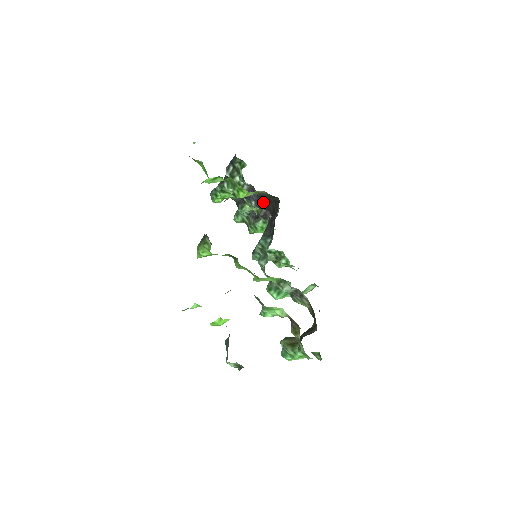
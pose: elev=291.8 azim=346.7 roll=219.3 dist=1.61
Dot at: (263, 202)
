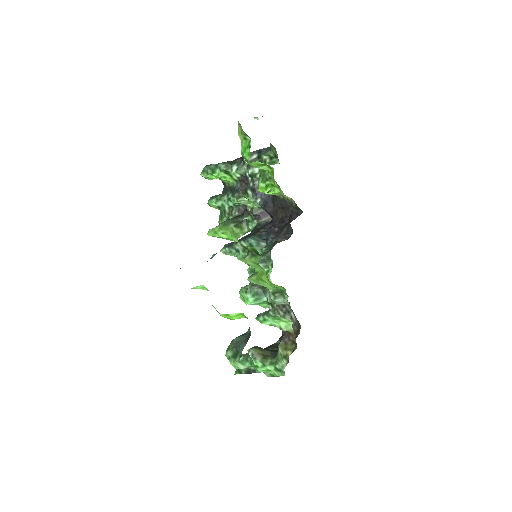
Dot at: (274, 205)
